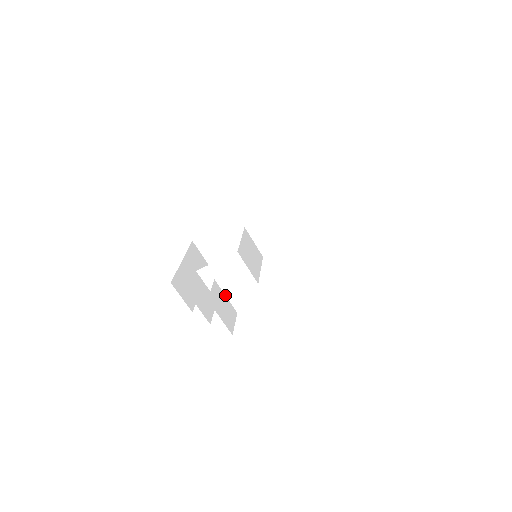
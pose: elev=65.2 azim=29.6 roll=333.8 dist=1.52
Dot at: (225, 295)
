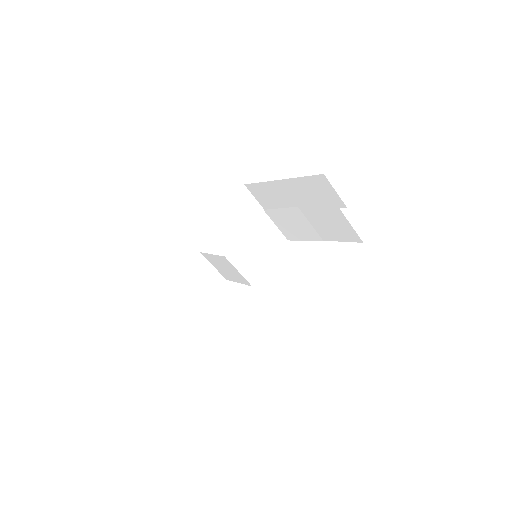
Dot at: (230, 279)
